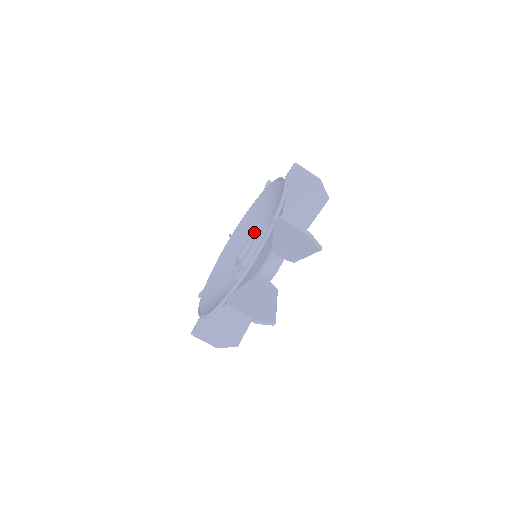
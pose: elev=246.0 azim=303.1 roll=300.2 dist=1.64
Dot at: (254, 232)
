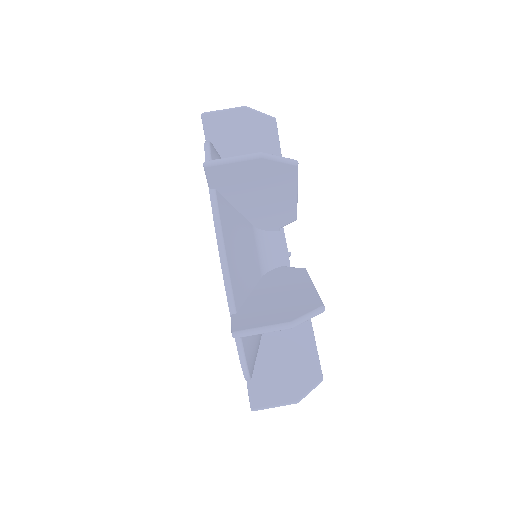
Dot at: occluded
